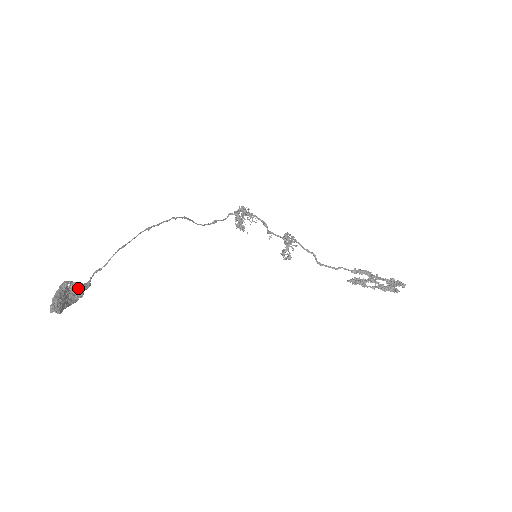
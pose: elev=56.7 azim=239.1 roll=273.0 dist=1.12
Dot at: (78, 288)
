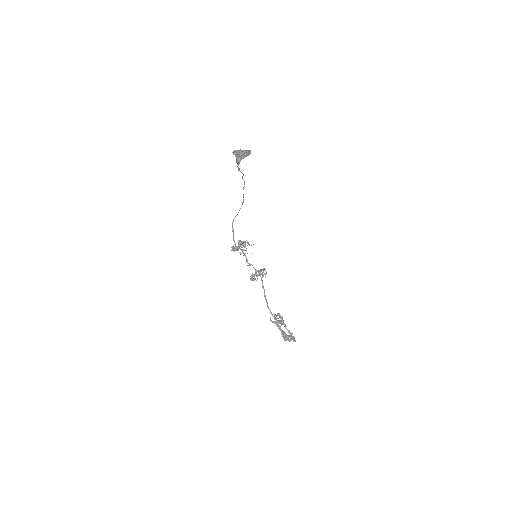
Dot at: occluded
